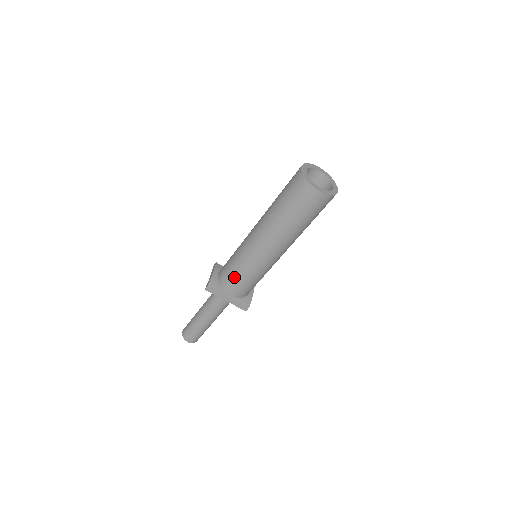
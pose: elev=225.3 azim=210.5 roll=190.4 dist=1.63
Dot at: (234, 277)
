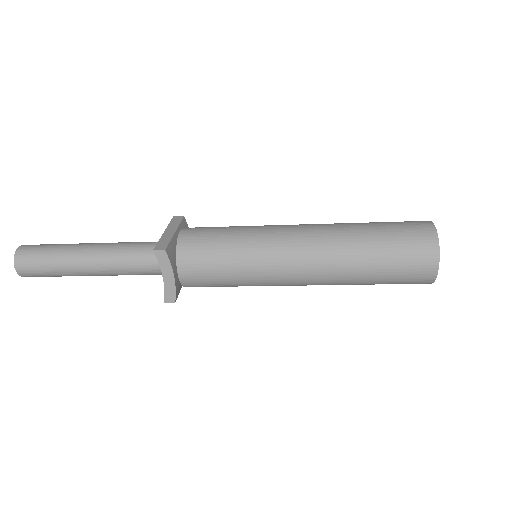
Dot at: occluded
